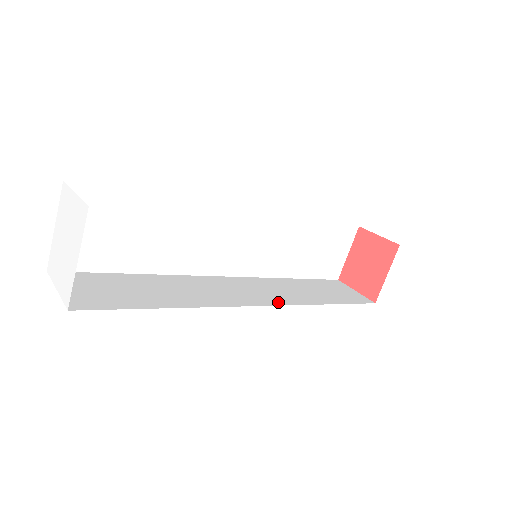
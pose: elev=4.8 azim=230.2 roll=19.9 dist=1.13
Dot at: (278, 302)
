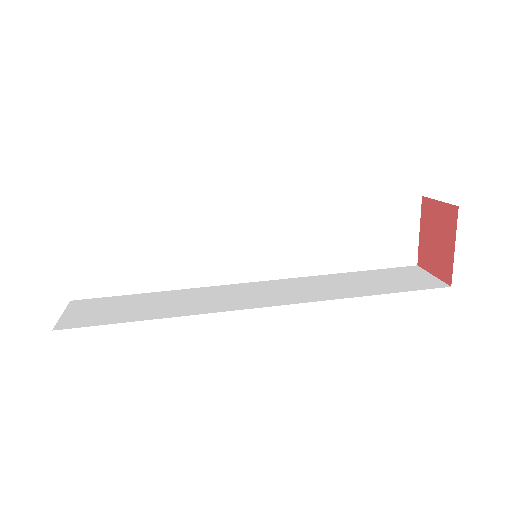
Dot at: (289, 301)
